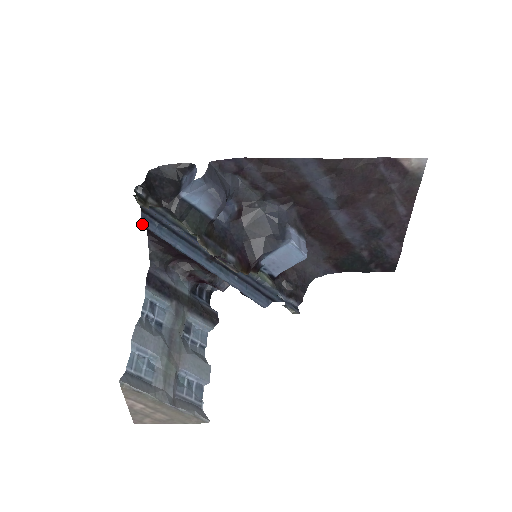
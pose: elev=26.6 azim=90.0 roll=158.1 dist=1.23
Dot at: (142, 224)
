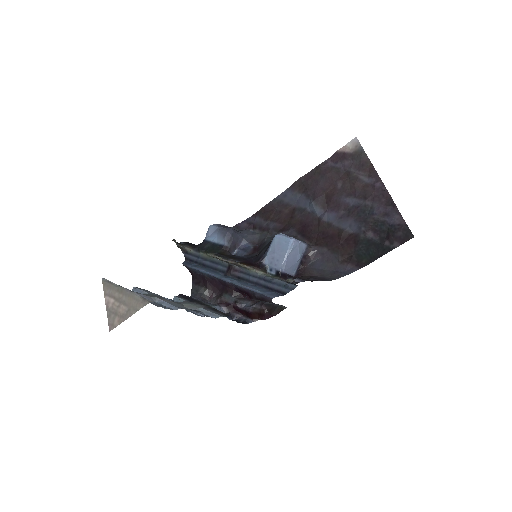
Dot at: (183, 264)
